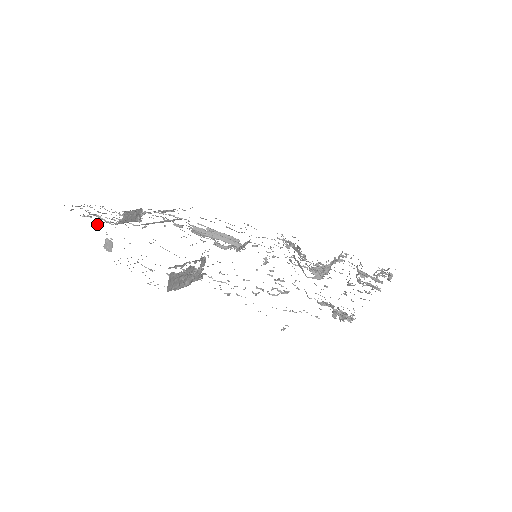
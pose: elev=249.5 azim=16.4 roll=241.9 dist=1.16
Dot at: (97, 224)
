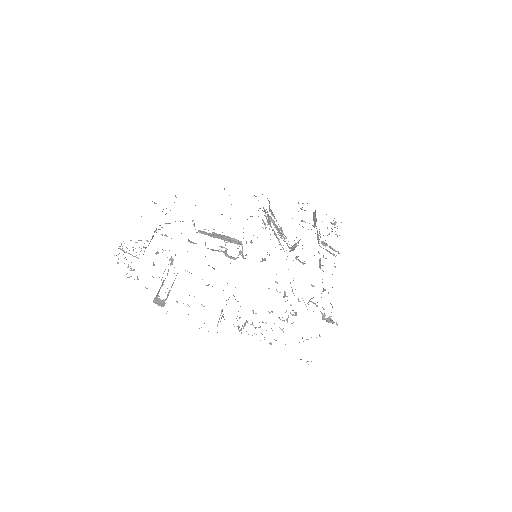
Dot at: occluded
